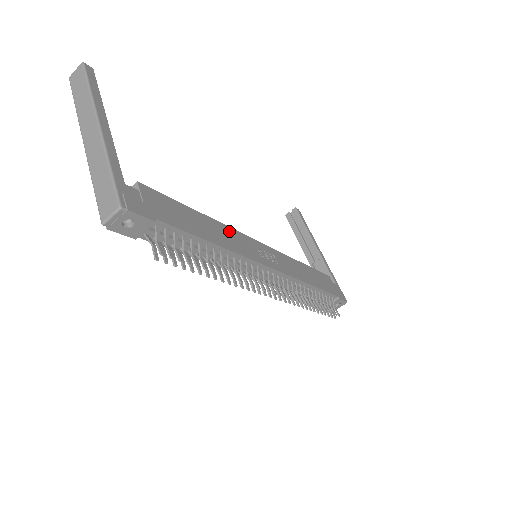
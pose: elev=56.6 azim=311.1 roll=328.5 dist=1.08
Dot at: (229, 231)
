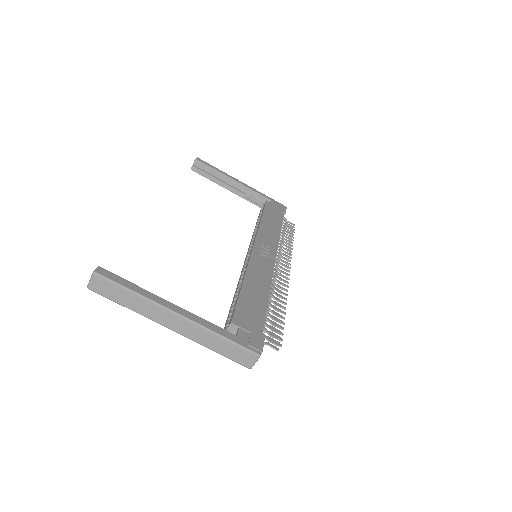
Dot at: (252, 270)
